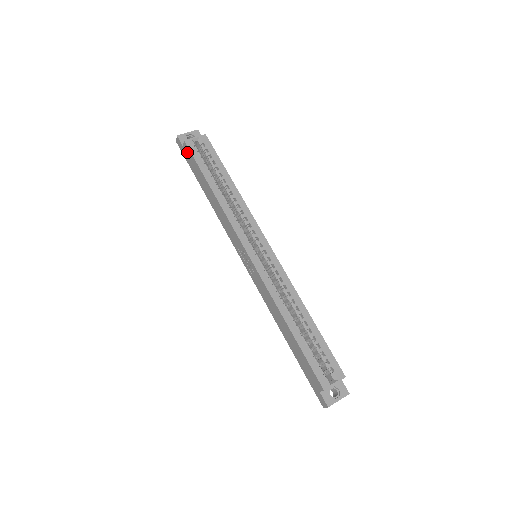
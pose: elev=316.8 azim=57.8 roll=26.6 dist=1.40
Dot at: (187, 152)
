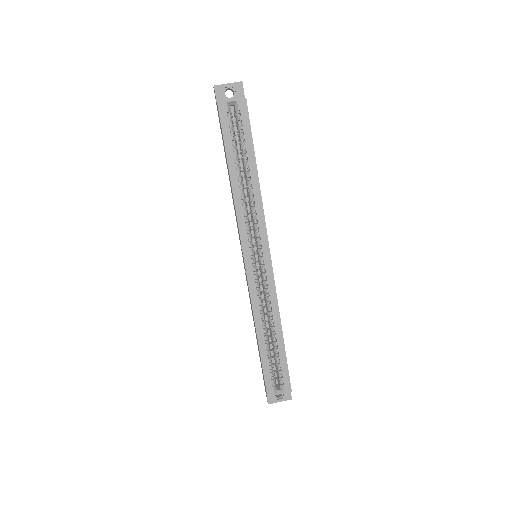
Dot at: occluded
